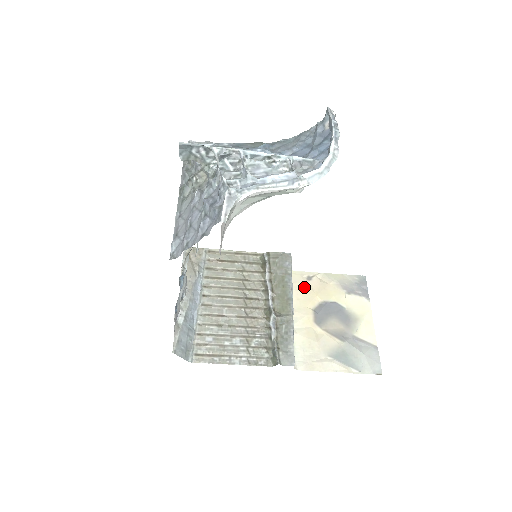
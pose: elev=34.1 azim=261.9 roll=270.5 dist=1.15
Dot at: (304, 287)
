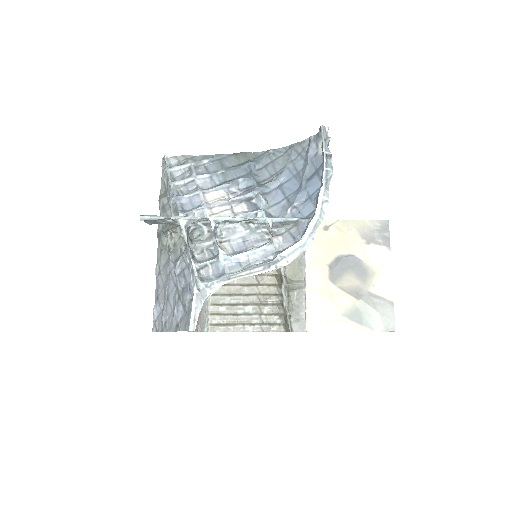
Dot at: (320, 240)
